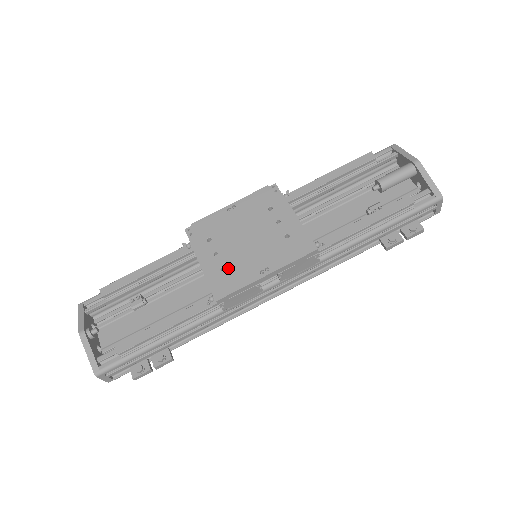
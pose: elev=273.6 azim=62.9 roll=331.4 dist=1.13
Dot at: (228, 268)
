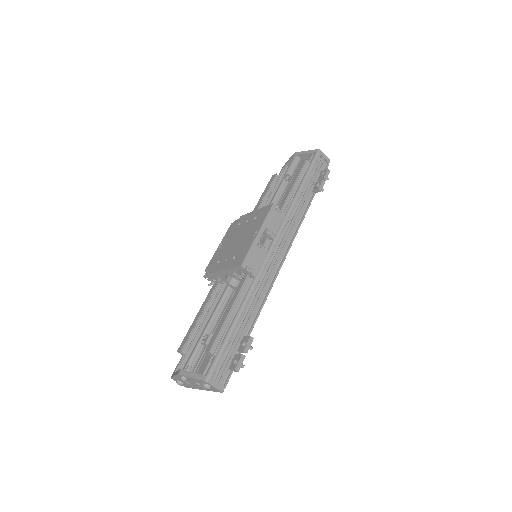
Dot at: (237, 254)
